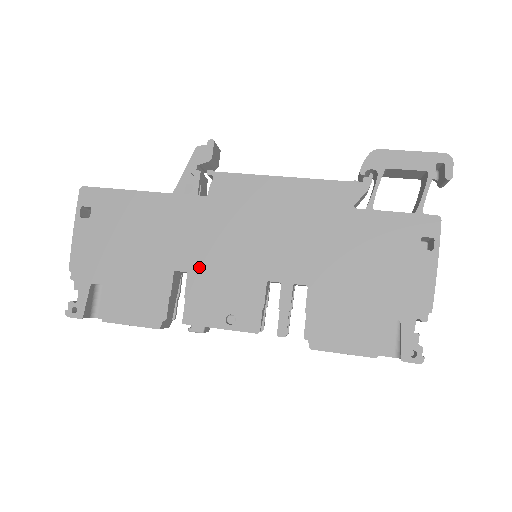
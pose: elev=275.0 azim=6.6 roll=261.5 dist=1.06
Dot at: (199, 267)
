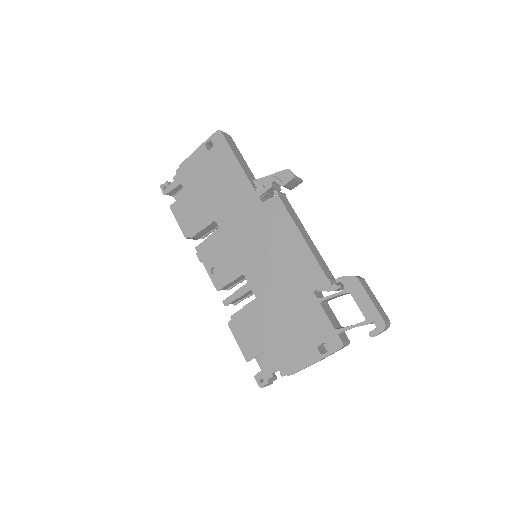
Dot at: (225, 232)
